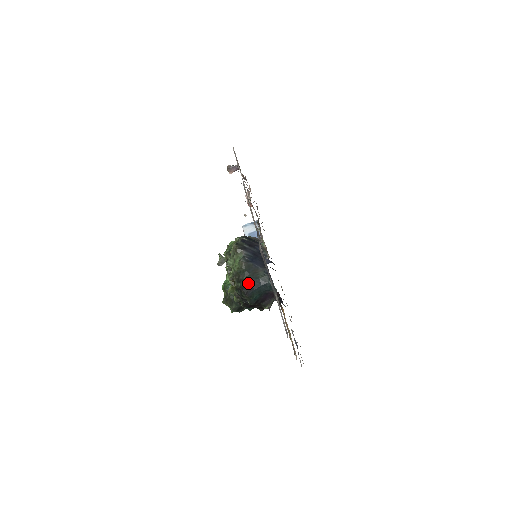
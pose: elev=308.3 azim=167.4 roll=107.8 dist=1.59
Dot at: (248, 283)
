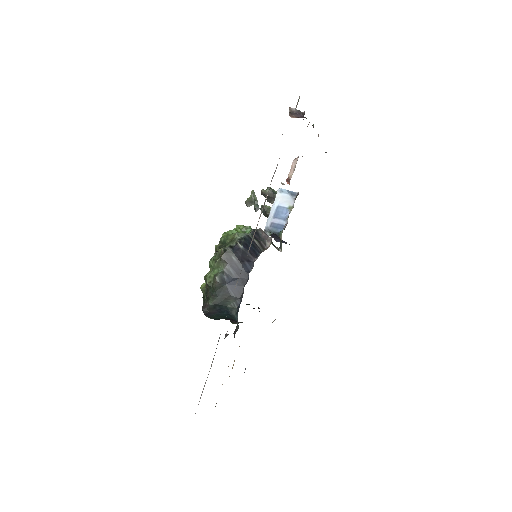
Dot at: (211, 306)
